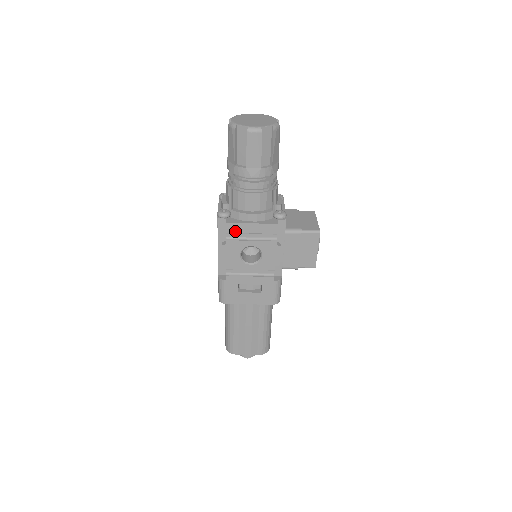
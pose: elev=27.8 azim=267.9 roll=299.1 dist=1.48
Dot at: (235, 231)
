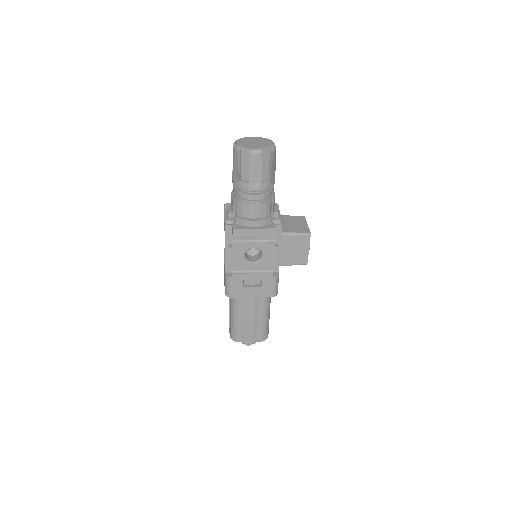
Dot at: (240, 235)
